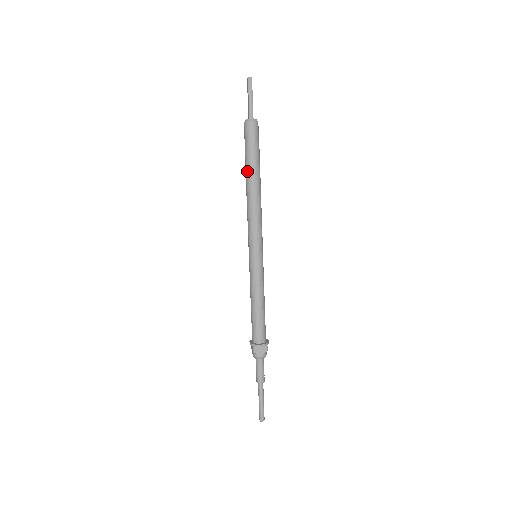
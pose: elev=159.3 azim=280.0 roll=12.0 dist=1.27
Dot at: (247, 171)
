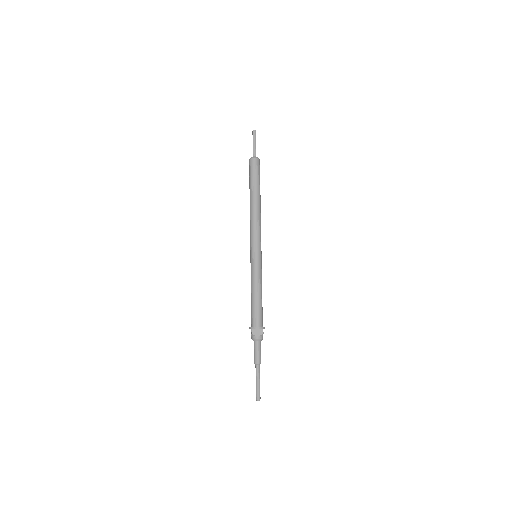
Dot at: (250, 192)
